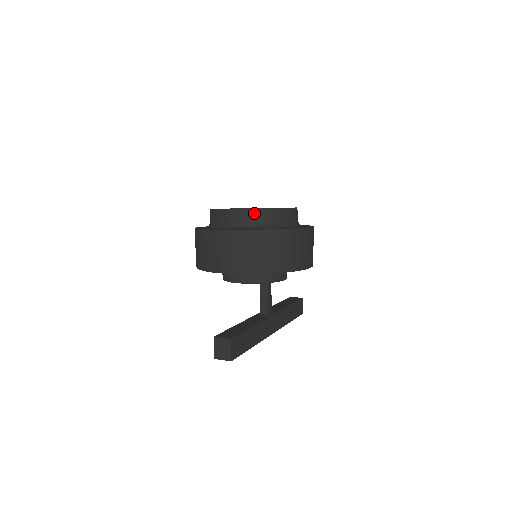
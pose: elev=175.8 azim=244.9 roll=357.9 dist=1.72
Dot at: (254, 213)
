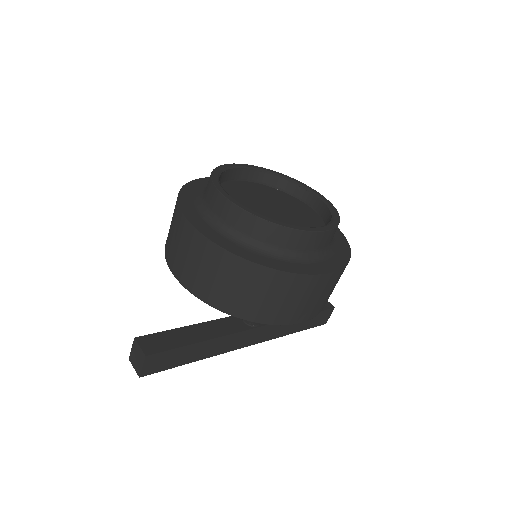
Dot at: (244, 217)
